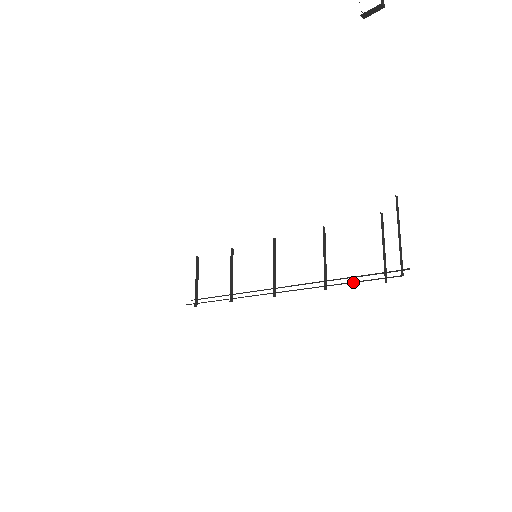
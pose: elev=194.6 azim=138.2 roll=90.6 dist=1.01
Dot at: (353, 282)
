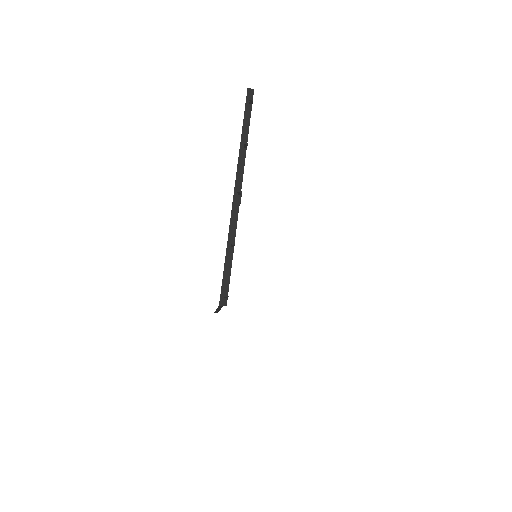
Dot at: (245, 121)
